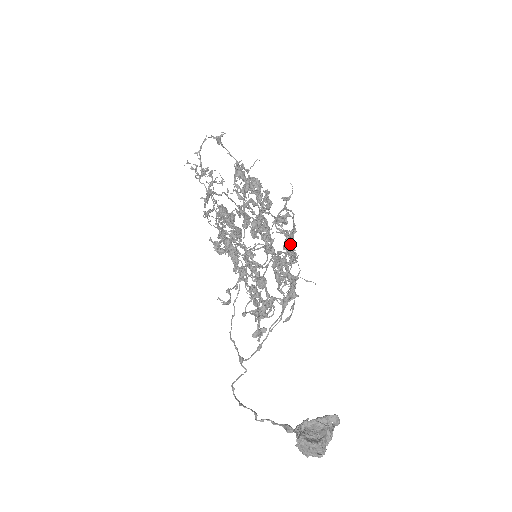
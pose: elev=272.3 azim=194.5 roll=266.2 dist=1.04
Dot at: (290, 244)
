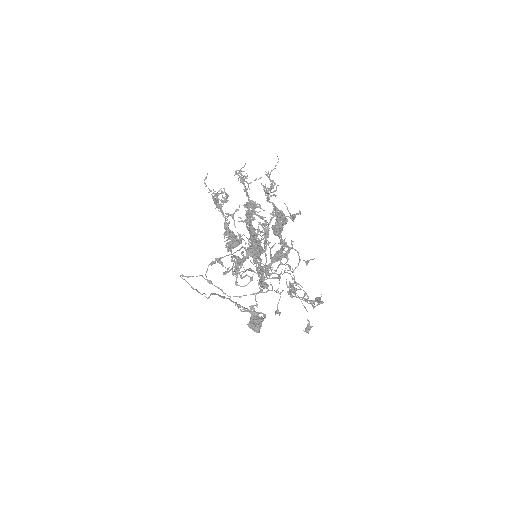
Dot at: occluded
